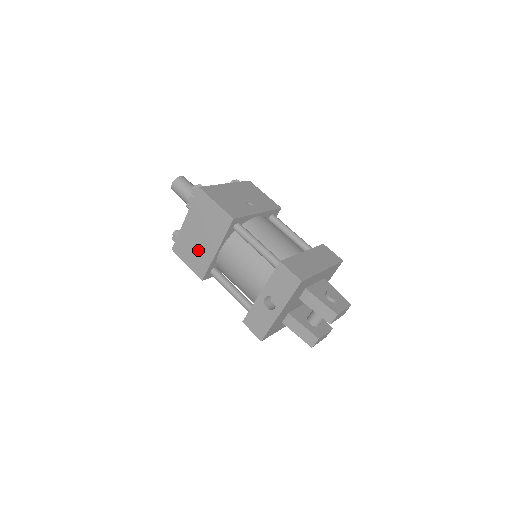
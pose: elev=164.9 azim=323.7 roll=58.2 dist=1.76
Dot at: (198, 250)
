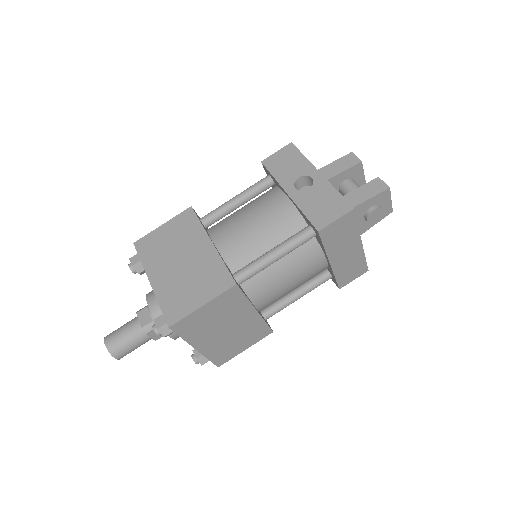
Dot at: (195, 274)
